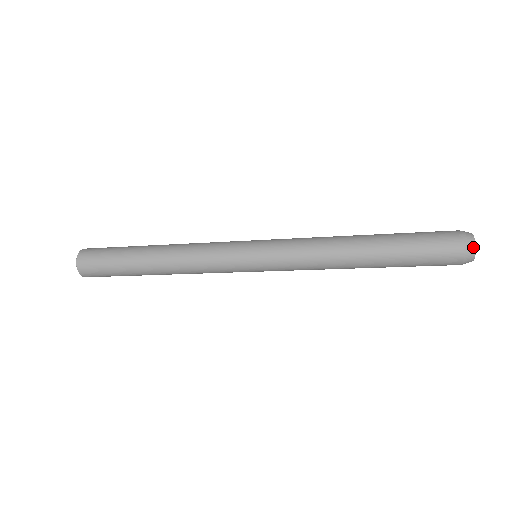
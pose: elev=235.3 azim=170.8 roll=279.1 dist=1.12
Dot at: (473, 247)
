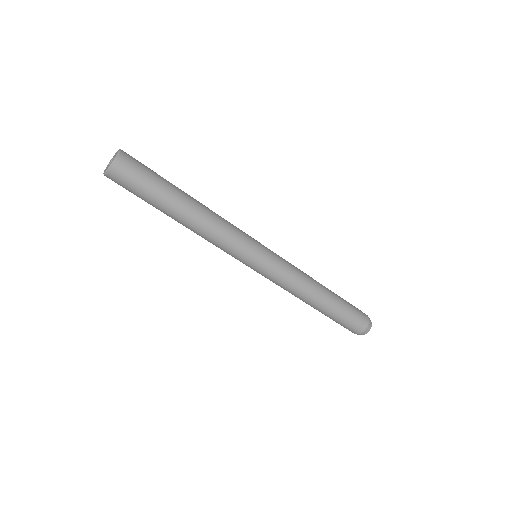
Dot at: (369, 330)
